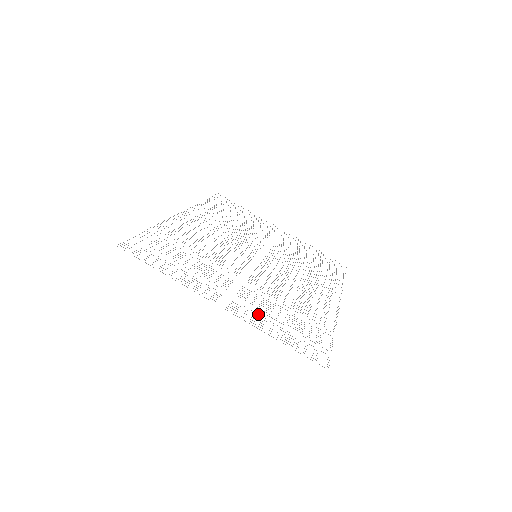
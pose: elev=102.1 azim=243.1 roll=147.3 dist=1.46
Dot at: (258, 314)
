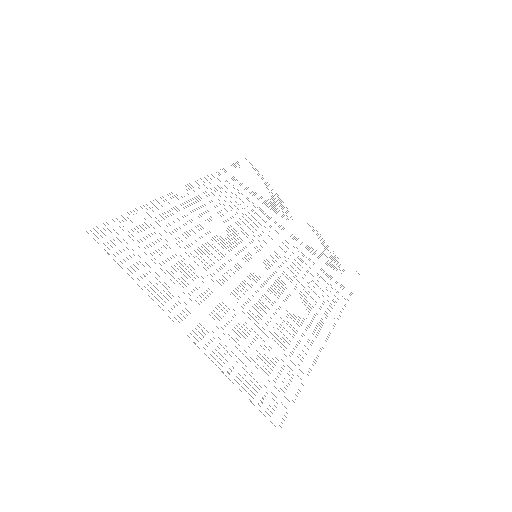
Dot at: occluded
